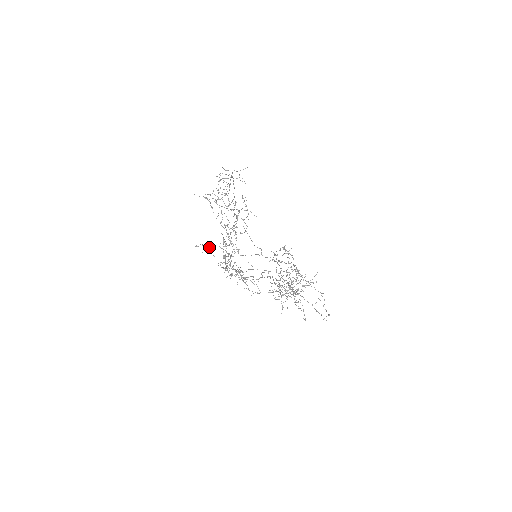
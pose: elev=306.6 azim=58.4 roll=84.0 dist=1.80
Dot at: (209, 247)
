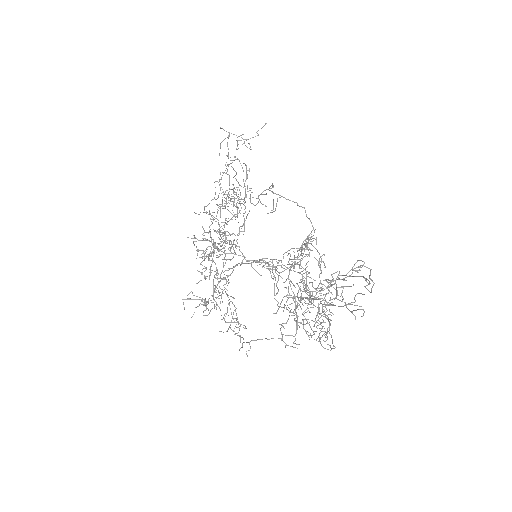
Dot at: (202, 298)
